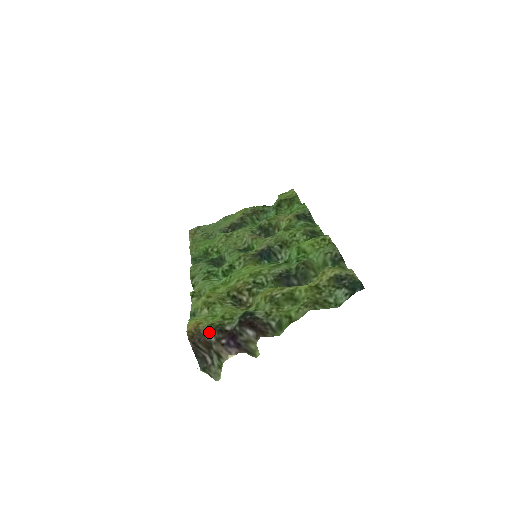
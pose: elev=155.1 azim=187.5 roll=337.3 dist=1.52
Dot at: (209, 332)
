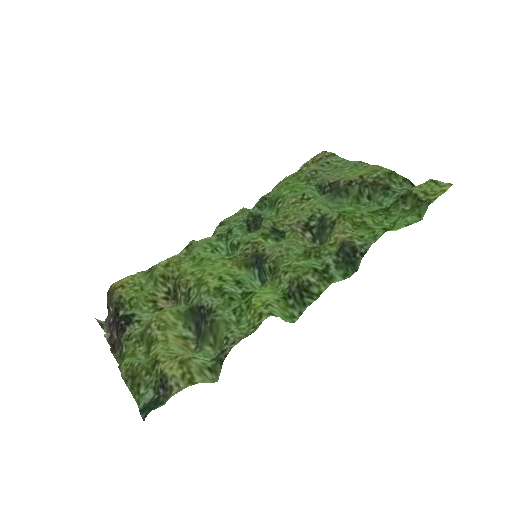
Dot at: (111, 302)
